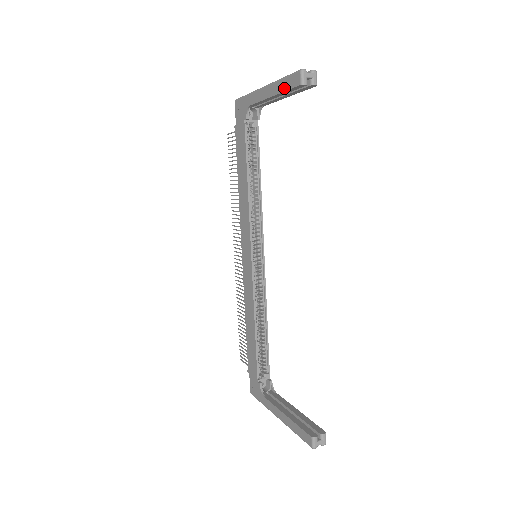
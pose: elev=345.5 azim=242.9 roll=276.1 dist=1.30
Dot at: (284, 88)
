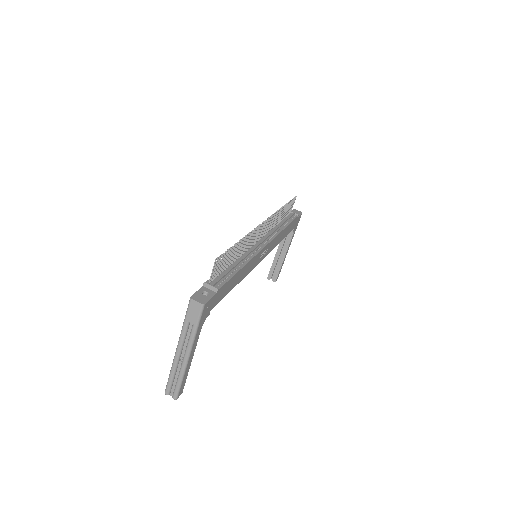
Dot at: occluded
